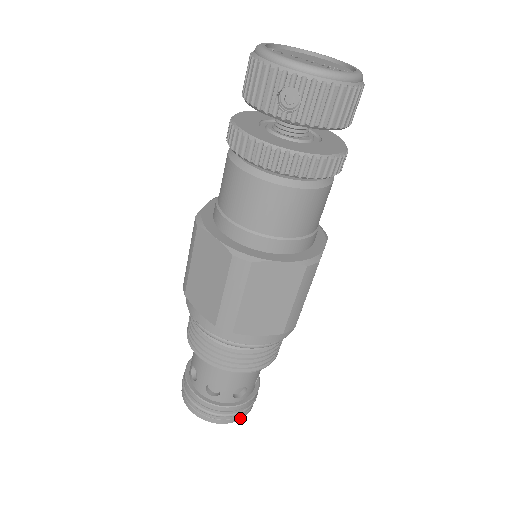
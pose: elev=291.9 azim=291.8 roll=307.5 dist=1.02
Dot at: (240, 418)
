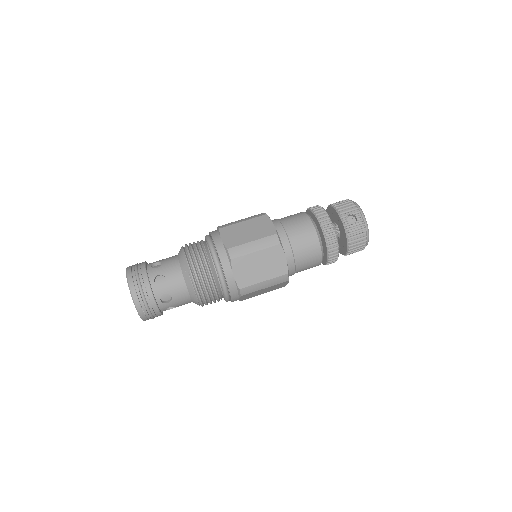
Dot at: (141, 313)
